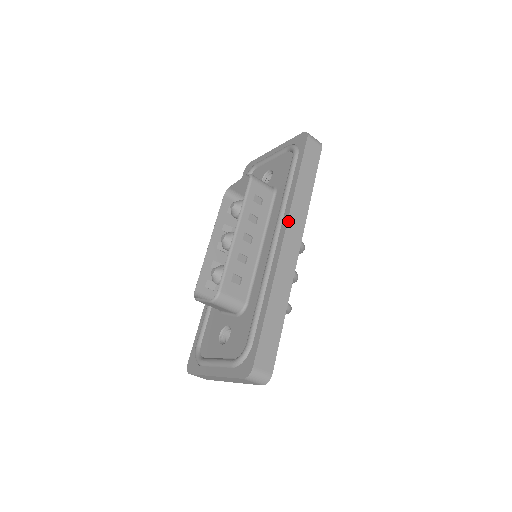
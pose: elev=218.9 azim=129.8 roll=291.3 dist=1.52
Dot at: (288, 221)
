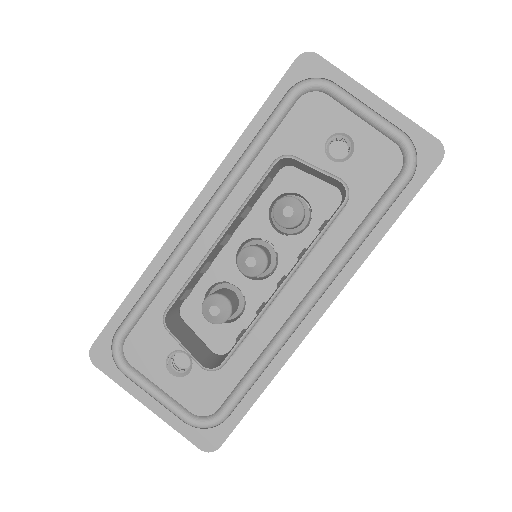
Dot at: occluded
